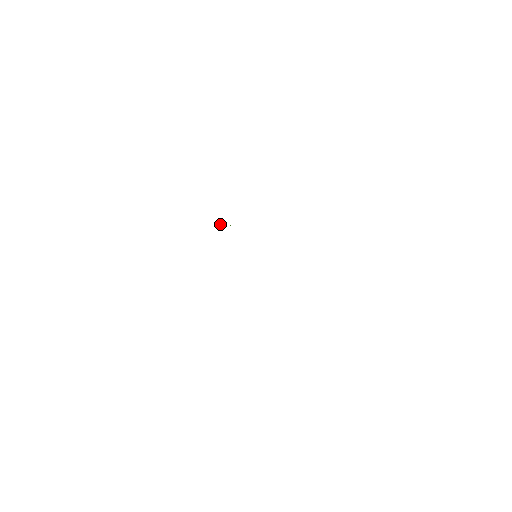
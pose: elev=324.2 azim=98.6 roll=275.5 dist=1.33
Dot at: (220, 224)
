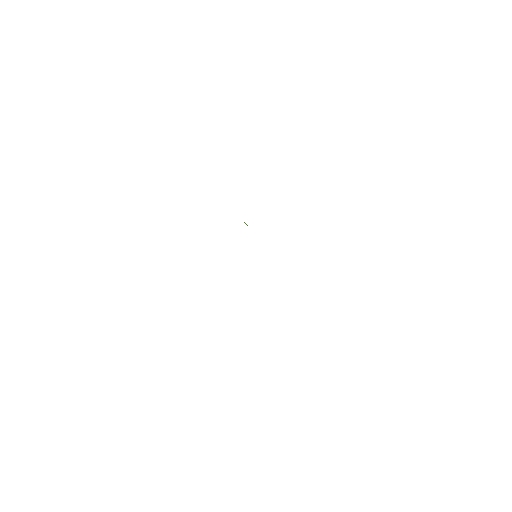
Dot at: occluded
